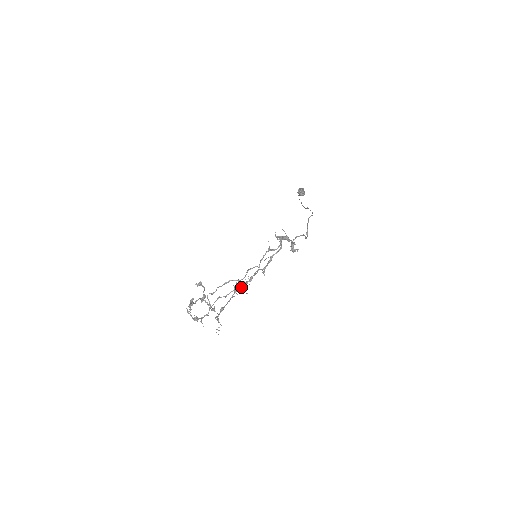
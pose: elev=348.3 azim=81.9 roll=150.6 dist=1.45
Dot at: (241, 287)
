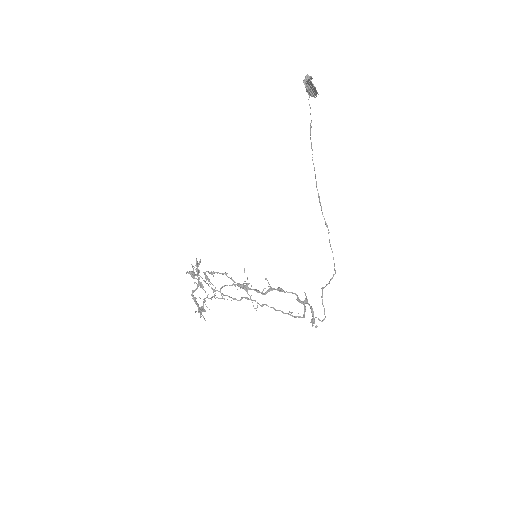
Dot at: (242, 285)
